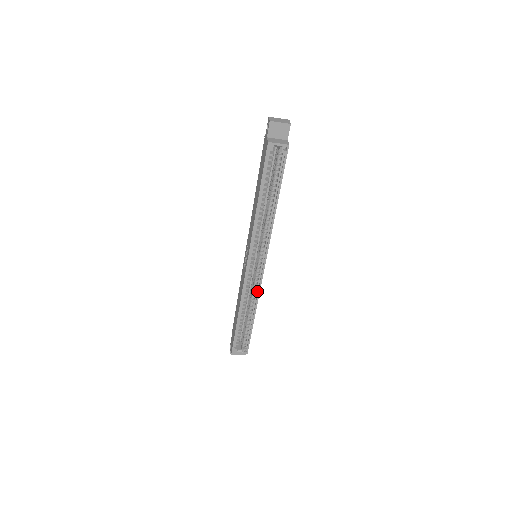
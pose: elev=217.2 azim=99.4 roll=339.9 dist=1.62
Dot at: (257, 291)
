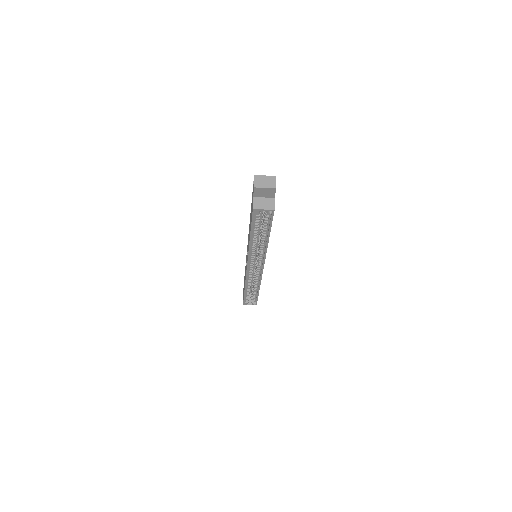
Dot at: (259, 279)
